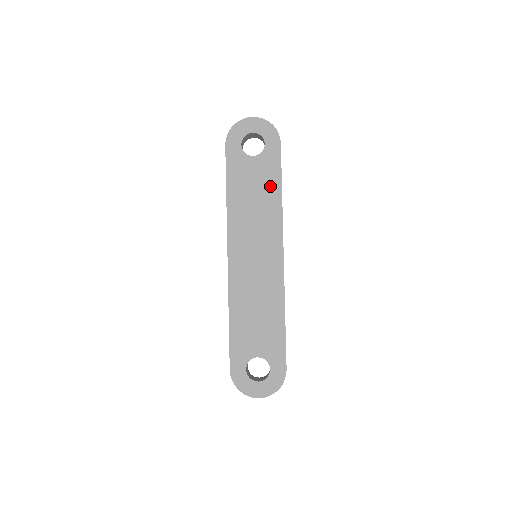
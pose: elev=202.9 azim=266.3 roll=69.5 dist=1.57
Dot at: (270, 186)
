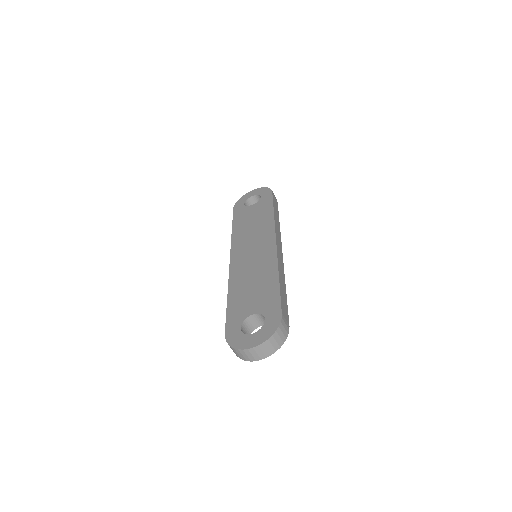
Dot at: (265, 212)
